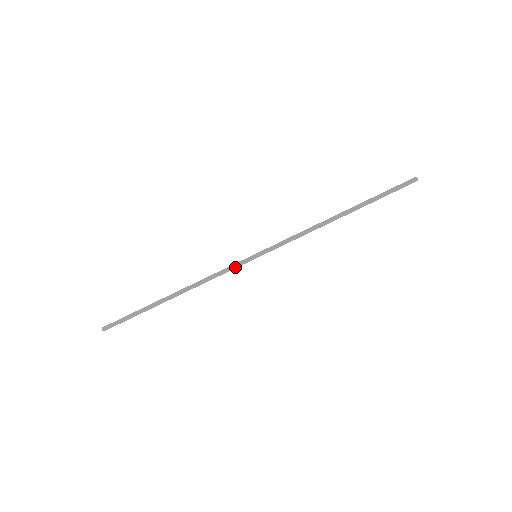
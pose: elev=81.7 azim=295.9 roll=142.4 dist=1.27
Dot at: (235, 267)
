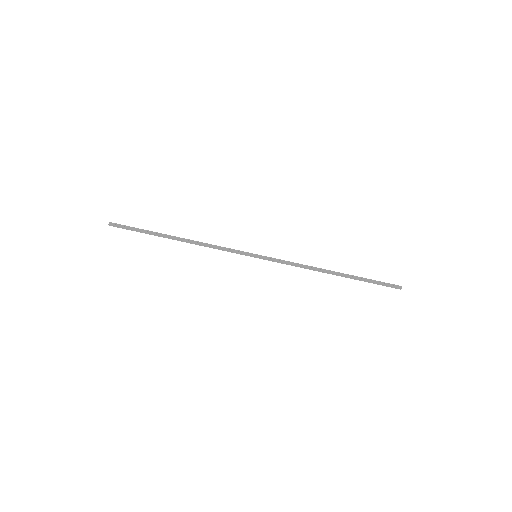
Dot at: (236, 253)
